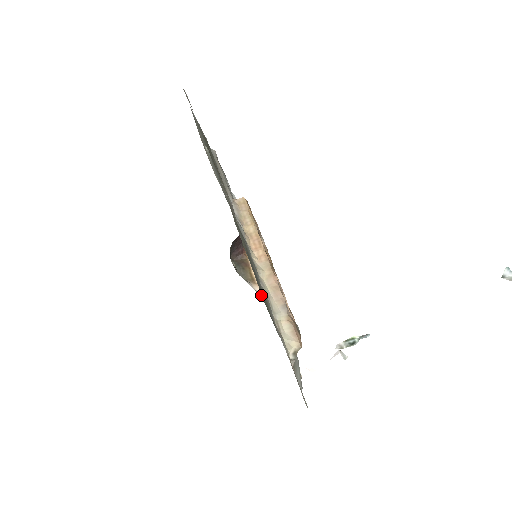
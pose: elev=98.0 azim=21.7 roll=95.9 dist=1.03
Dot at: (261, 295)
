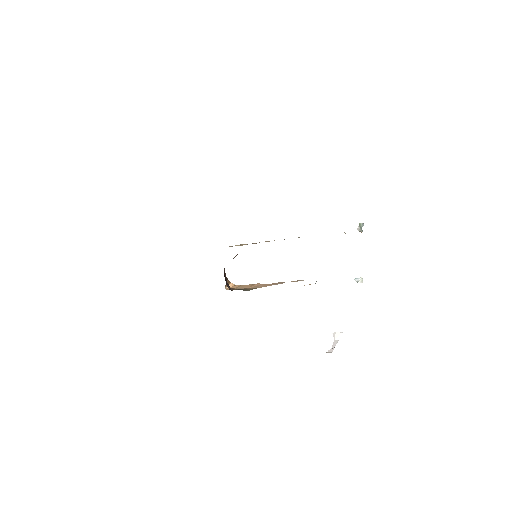
Dot at: occluded
